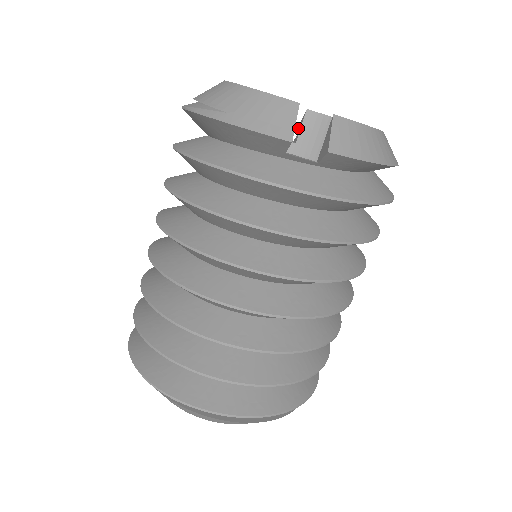
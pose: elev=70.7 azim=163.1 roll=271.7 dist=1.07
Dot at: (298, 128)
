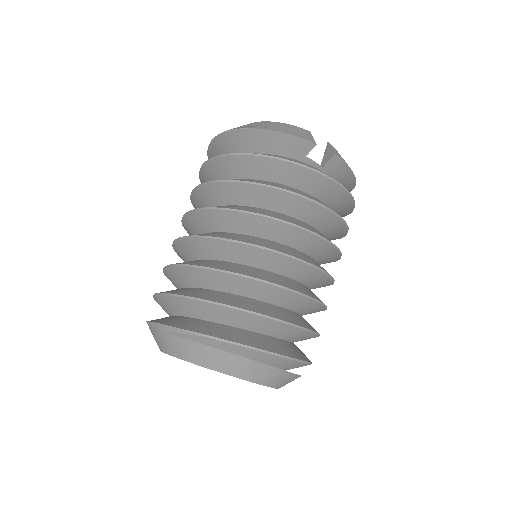
Dot at: occluded
